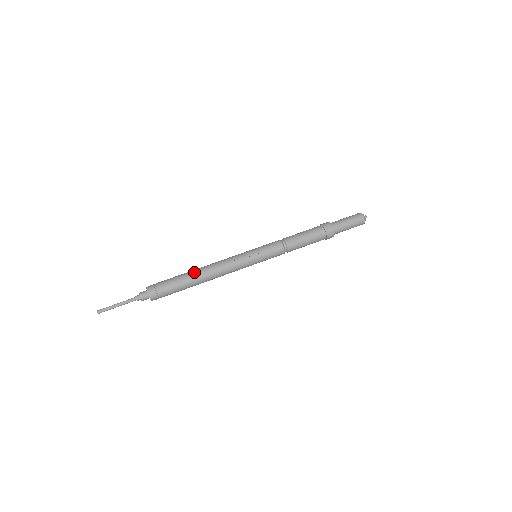
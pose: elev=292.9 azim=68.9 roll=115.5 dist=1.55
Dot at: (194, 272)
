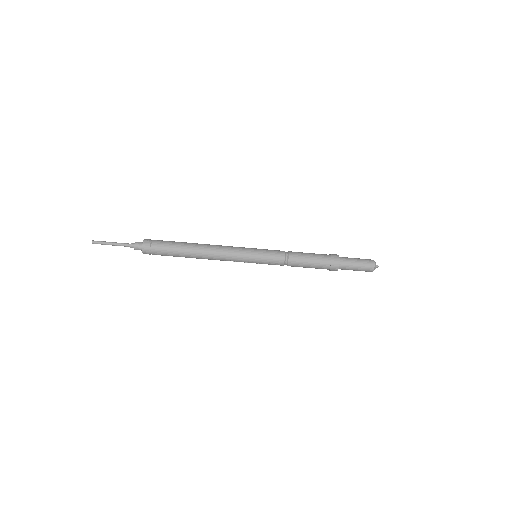
Dot at: (191, 254)
